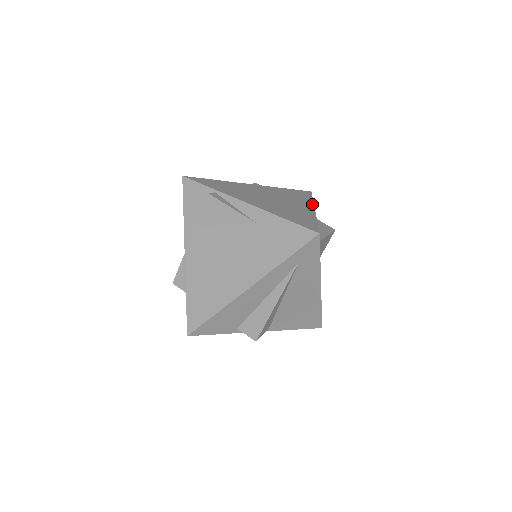
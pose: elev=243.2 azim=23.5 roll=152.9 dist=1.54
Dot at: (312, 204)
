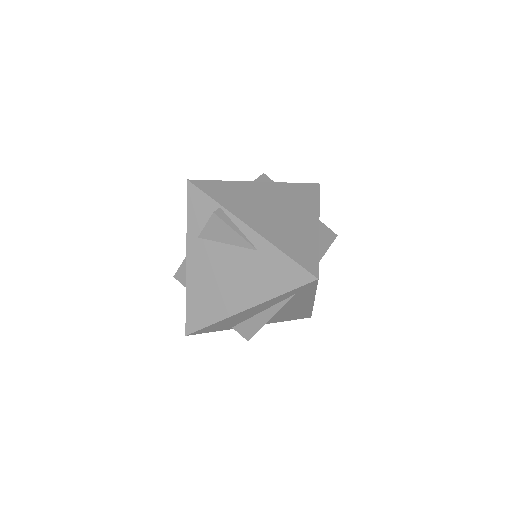
Dot at: (318, 214)
